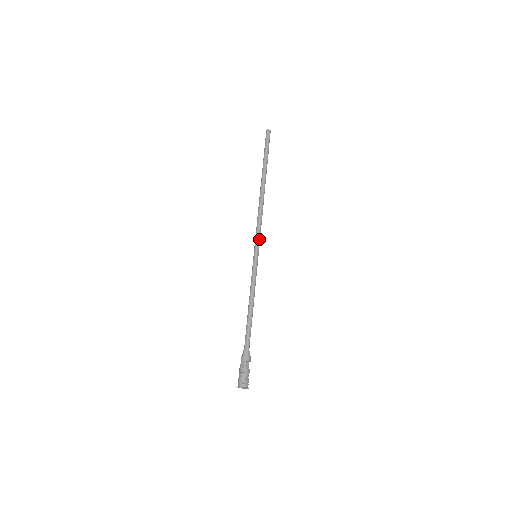
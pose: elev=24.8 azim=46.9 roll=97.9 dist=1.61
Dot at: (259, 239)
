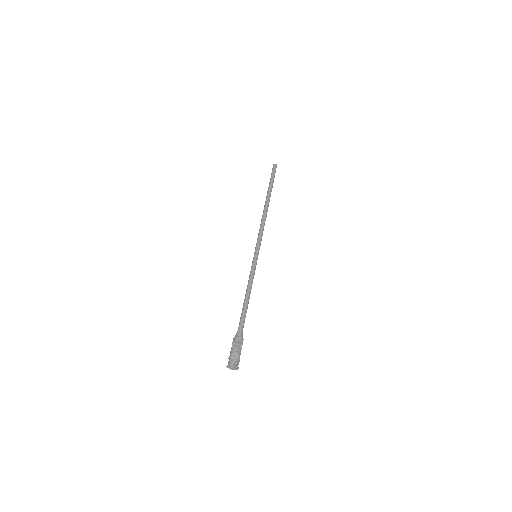
Dot at: (259, 242)
